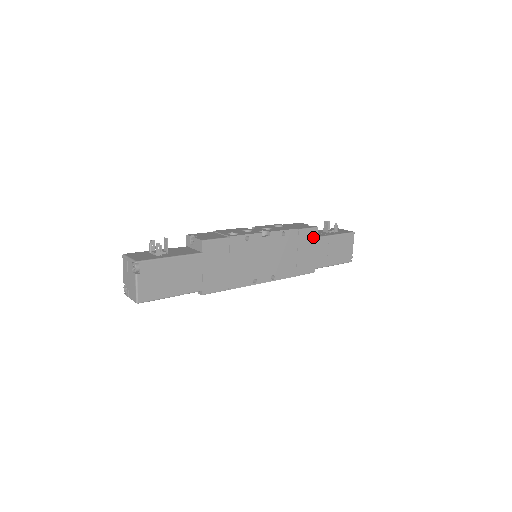
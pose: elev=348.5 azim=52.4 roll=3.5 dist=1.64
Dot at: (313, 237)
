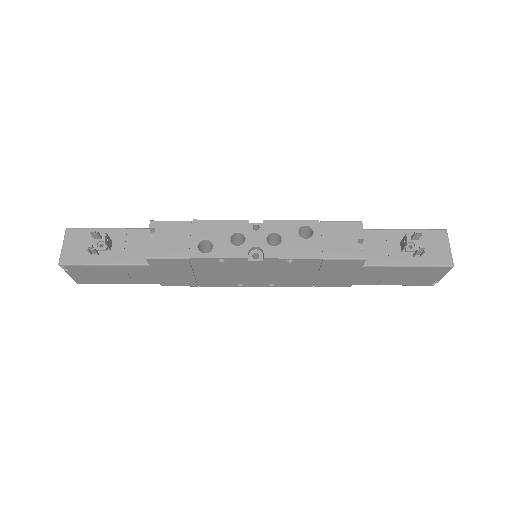
Dot at: (353, 265)
